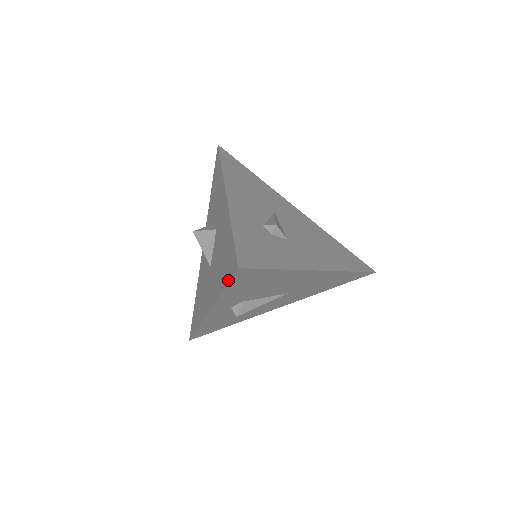
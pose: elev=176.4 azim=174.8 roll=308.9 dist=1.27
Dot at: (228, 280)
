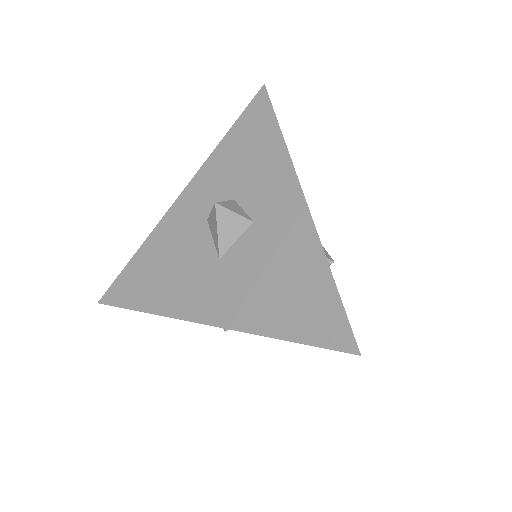
Dot at: (313, 342)
